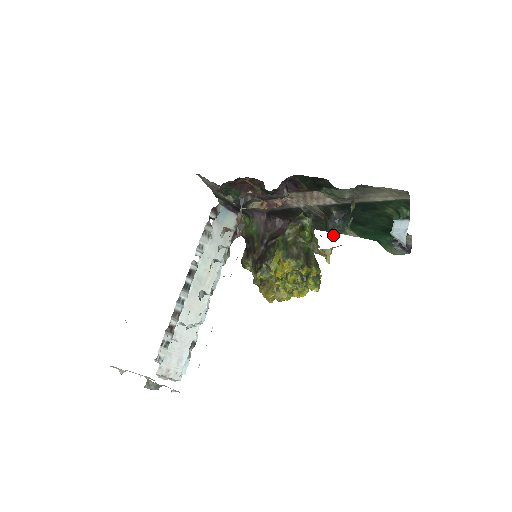
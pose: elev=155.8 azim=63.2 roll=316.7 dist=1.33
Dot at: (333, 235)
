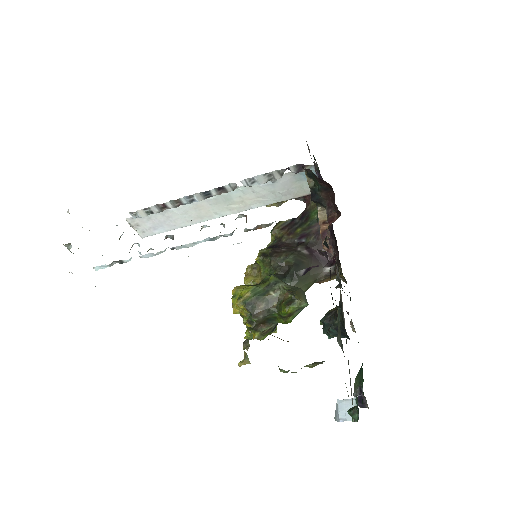
Dot at: occluded
